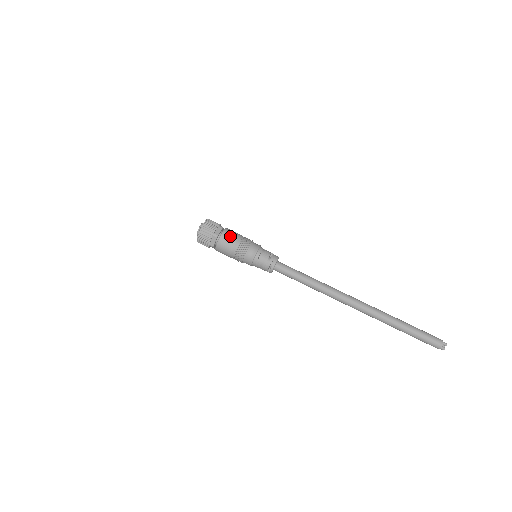
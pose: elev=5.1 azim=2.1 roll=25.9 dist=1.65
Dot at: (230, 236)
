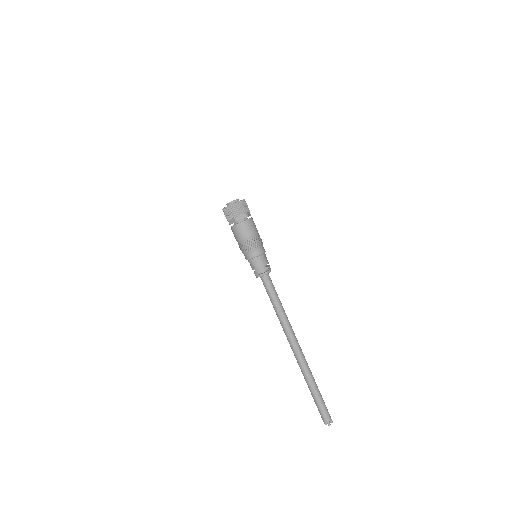
Dot at: (255, 225)
